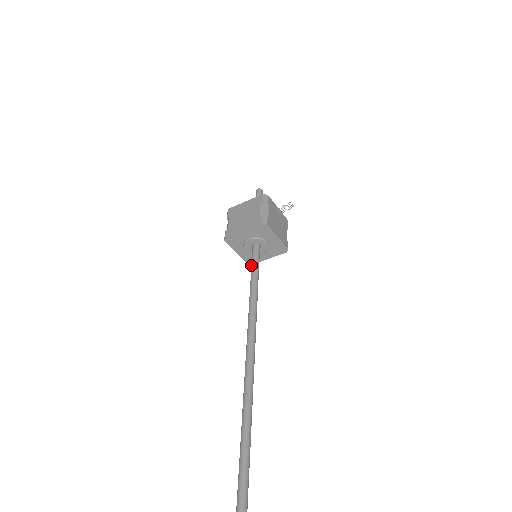
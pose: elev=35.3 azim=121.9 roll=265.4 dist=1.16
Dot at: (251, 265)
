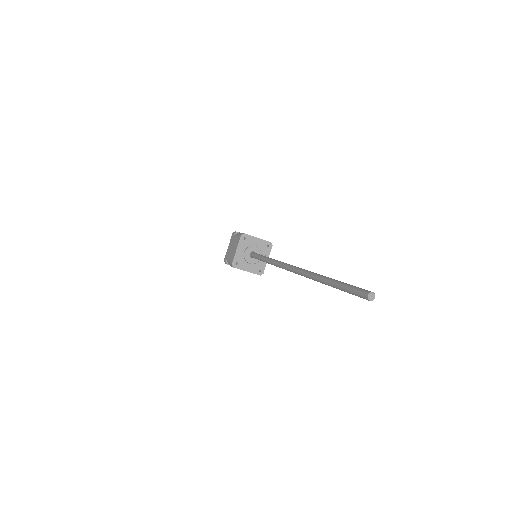
Dot at: (258, 254)
